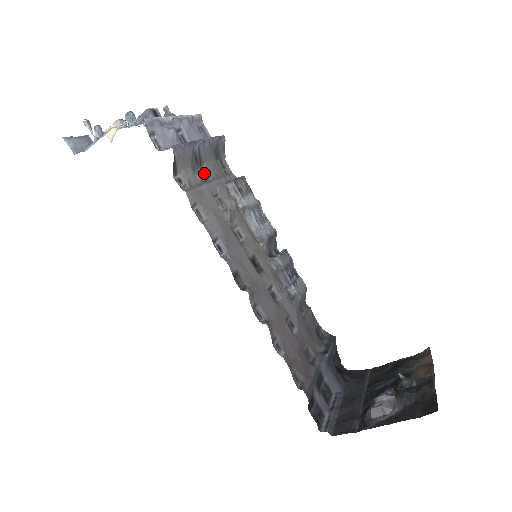
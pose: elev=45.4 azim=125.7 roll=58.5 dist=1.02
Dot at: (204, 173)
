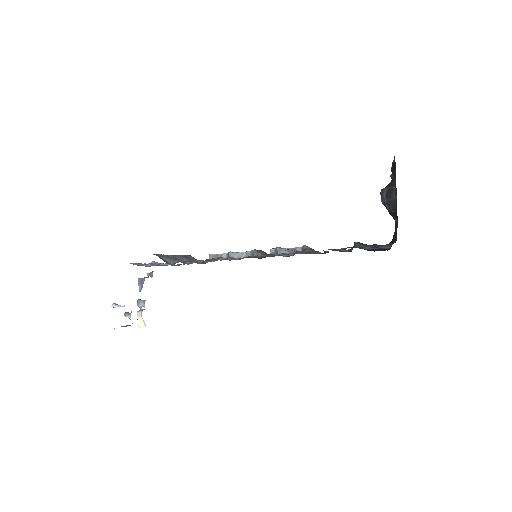
Dot at: occluded
